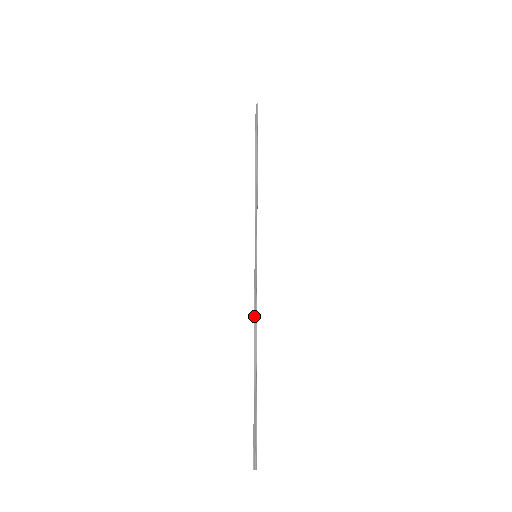
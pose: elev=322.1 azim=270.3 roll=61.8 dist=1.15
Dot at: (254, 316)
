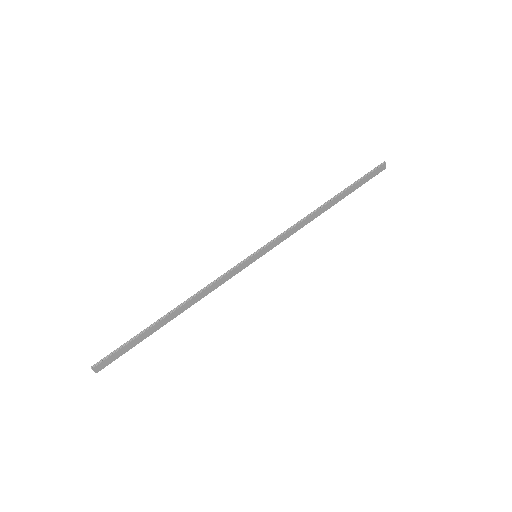
Dot at: (205, 287)
